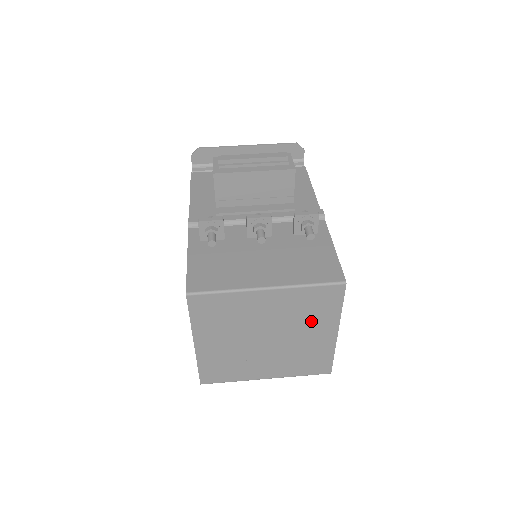
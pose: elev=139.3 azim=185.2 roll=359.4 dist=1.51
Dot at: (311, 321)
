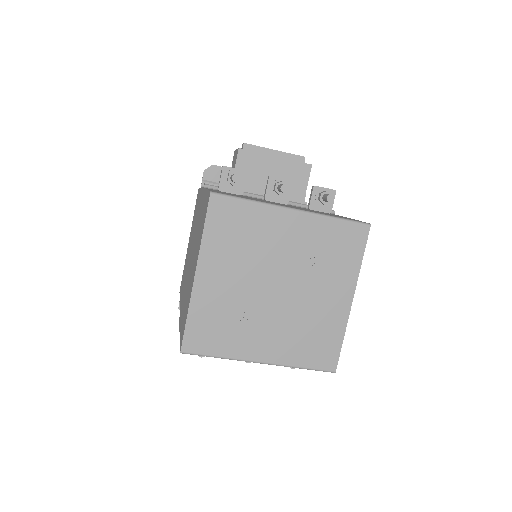
Dot at: (328, 272)
